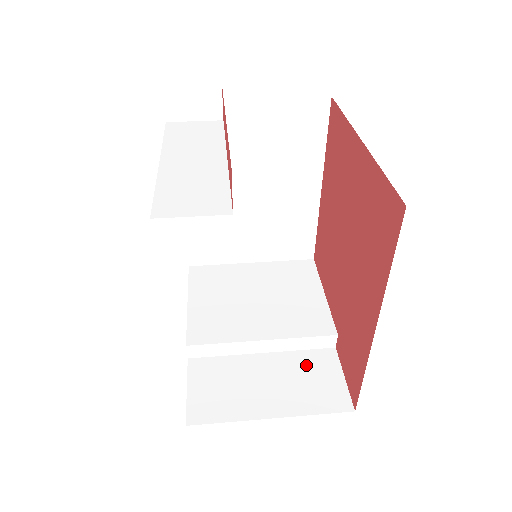
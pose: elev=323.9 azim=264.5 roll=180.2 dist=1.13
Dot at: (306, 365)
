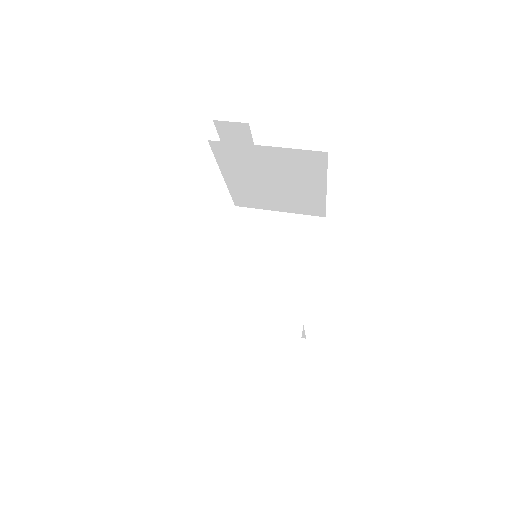
Dot at: occluded
